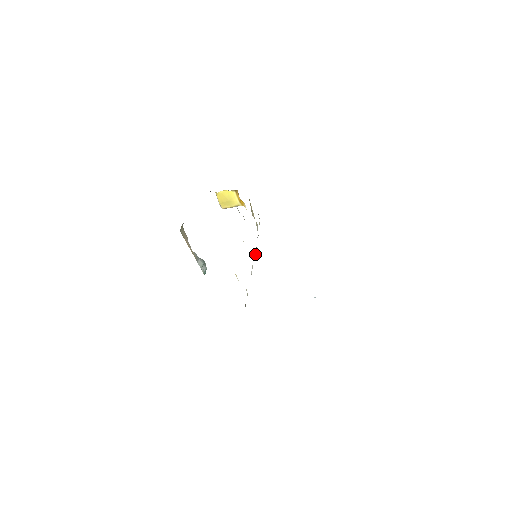
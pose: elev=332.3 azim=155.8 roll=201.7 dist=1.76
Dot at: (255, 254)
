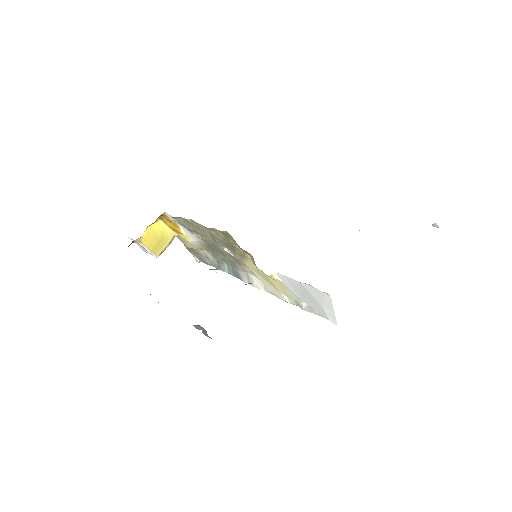
Dot at: (235, 276)
